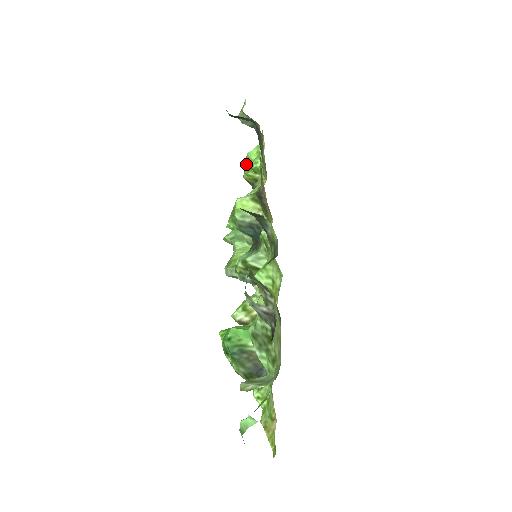
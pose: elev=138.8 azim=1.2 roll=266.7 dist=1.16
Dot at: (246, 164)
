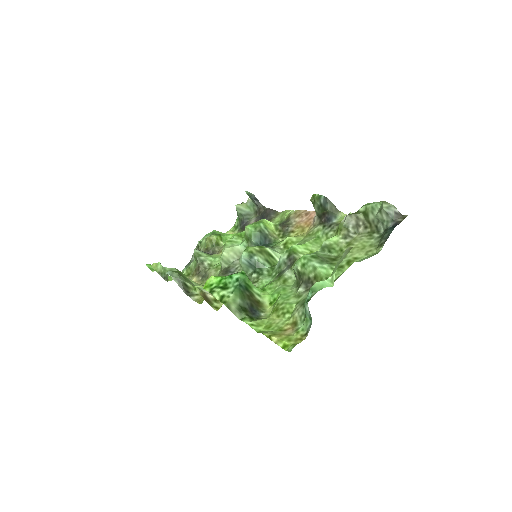
Dot at: occluded
